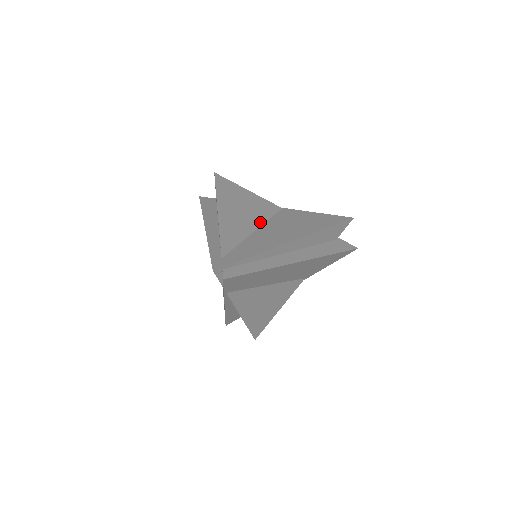
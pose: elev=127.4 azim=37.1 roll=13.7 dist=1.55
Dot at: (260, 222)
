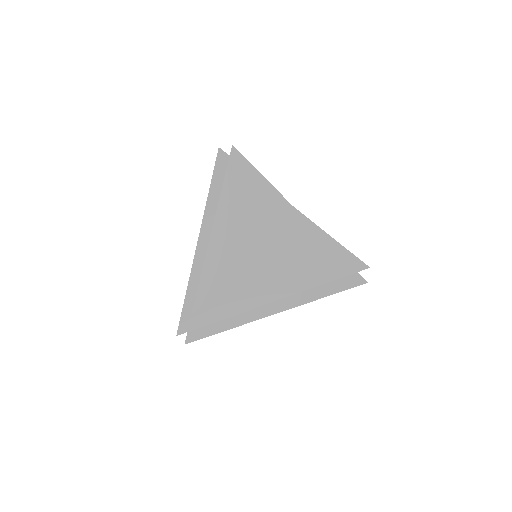
Dot at: (259, 247)
